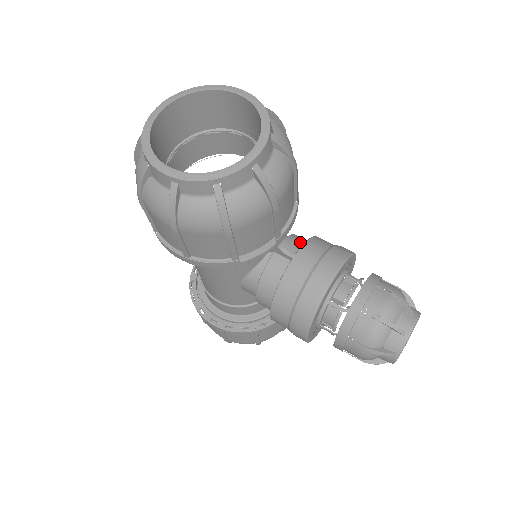
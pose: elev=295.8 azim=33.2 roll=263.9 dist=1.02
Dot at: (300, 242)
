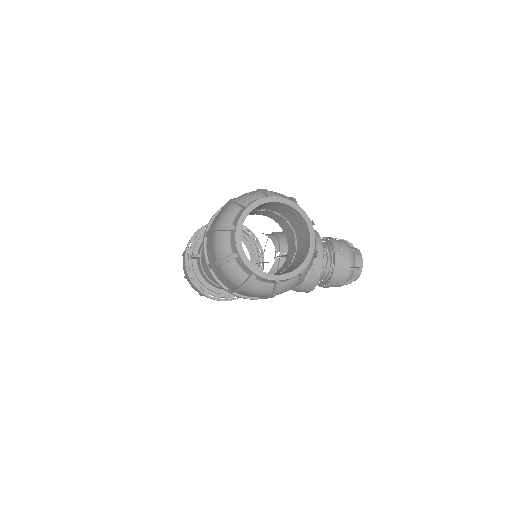
Dot at: occluded
